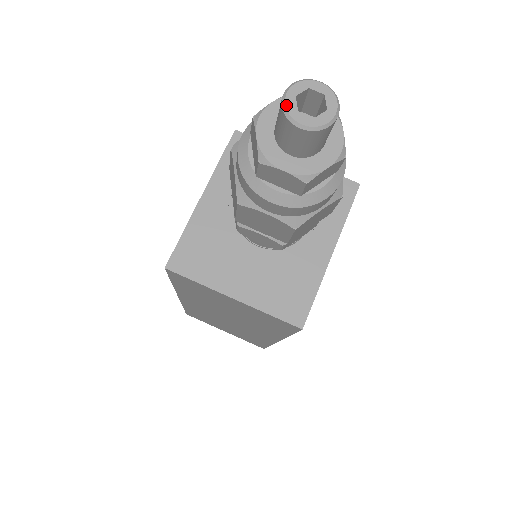
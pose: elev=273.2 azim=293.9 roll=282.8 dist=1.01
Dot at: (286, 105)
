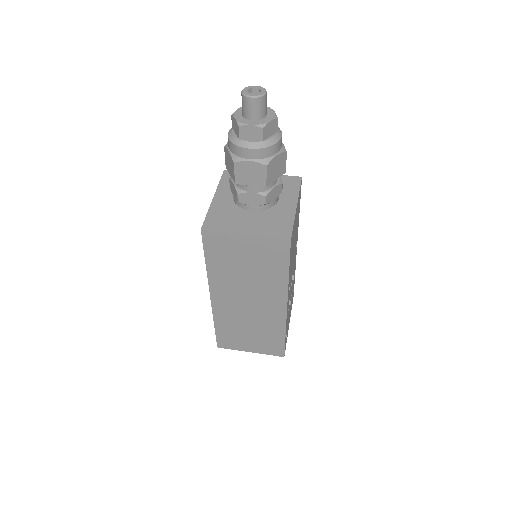
Dot at: (244, 93)
